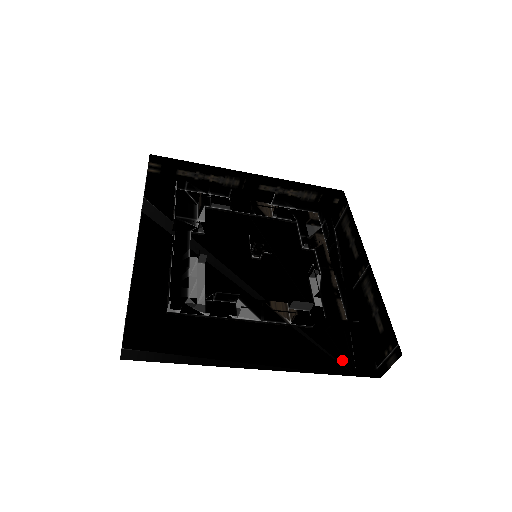
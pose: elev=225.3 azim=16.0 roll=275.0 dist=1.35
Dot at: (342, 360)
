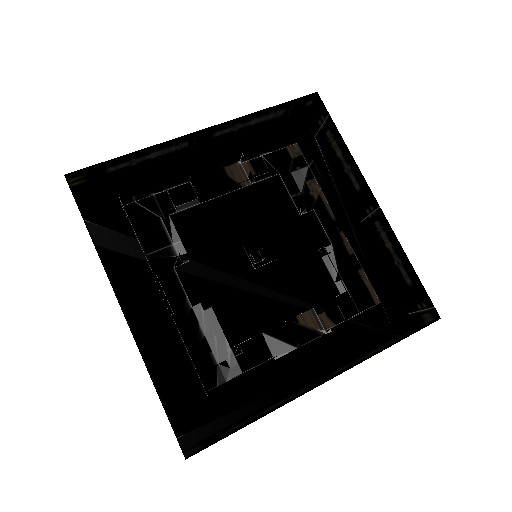
Dot at: (376, 324)
